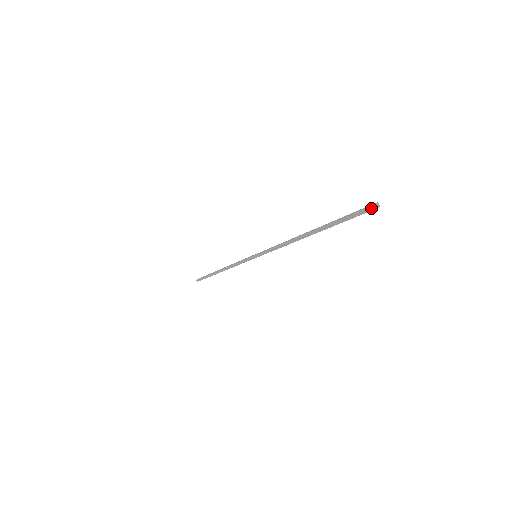
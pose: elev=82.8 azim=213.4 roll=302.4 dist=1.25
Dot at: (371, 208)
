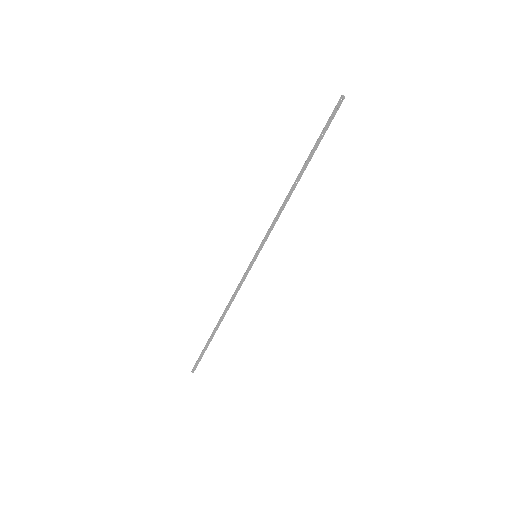
Dot at: (341, 101)
